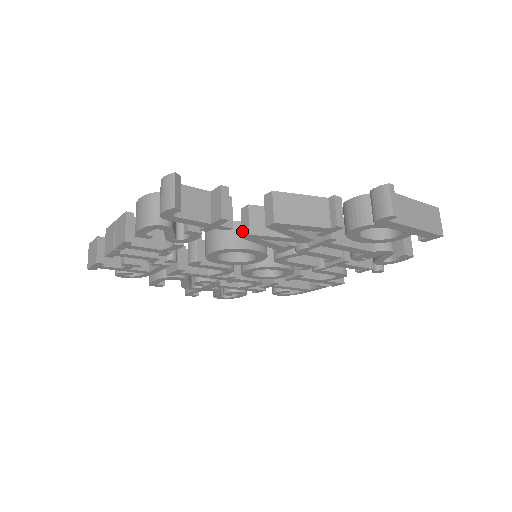
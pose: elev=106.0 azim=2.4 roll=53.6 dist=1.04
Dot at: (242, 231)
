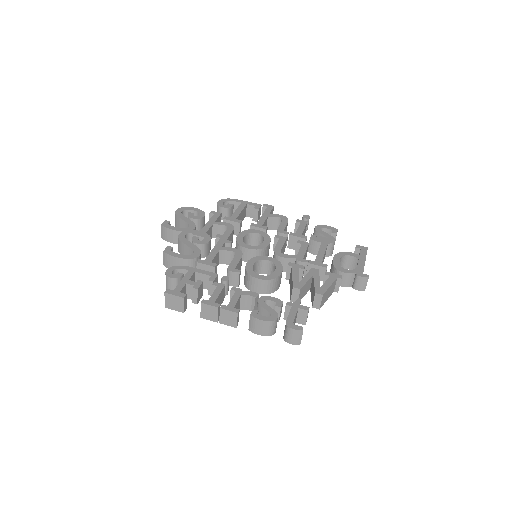
Dot at: (291, 299)
